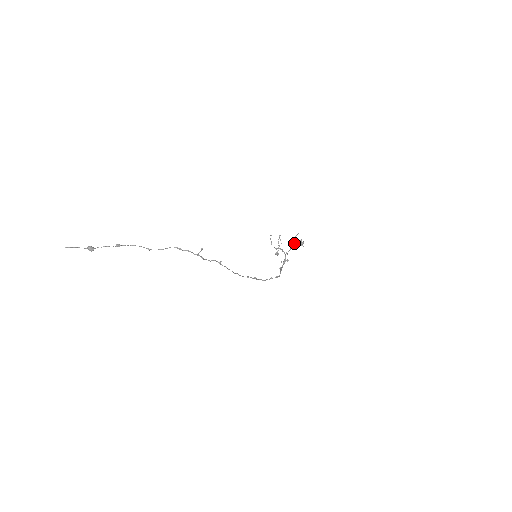
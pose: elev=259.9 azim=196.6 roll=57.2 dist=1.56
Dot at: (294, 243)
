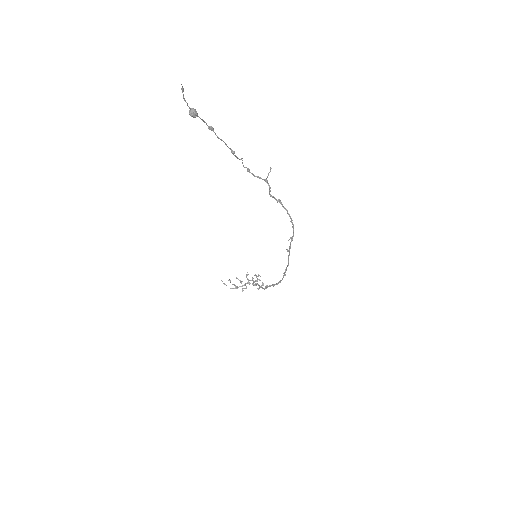
Dot at: (250, 280)
